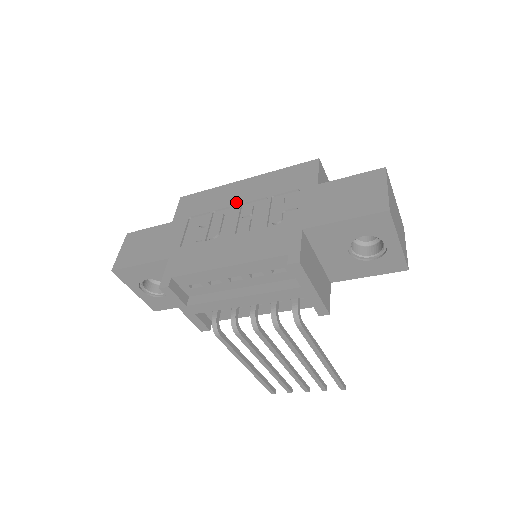
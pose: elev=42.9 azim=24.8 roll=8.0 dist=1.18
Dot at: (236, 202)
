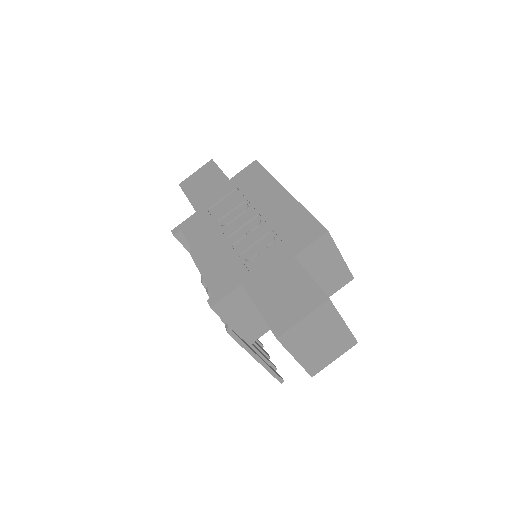
Dot at: (259, 208)
